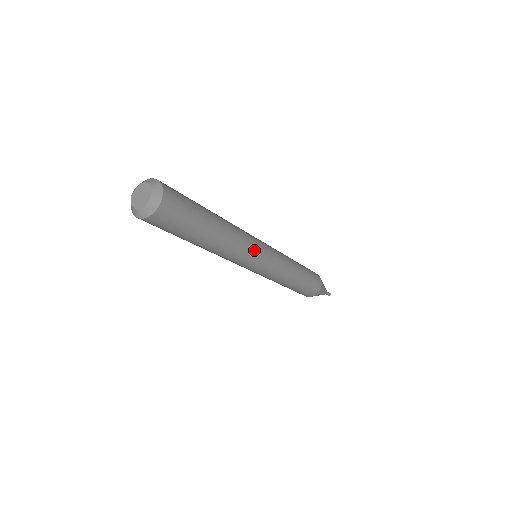
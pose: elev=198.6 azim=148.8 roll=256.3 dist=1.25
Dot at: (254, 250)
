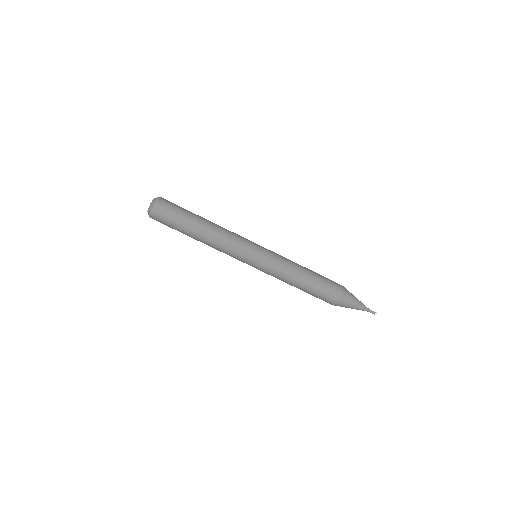
Dot at: occluded
